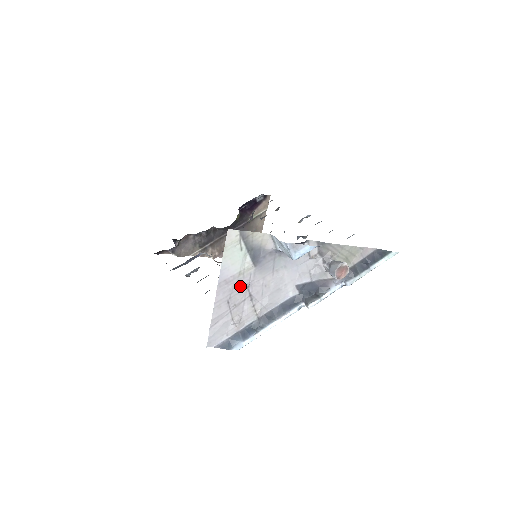
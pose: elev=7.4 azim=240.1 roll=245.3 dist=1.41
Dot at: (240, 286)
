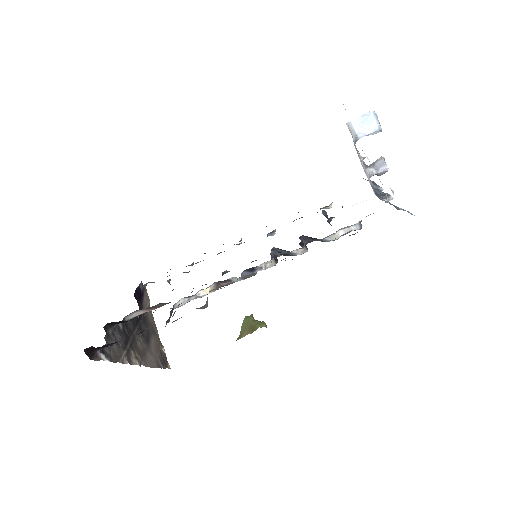
Dot at: occluded
